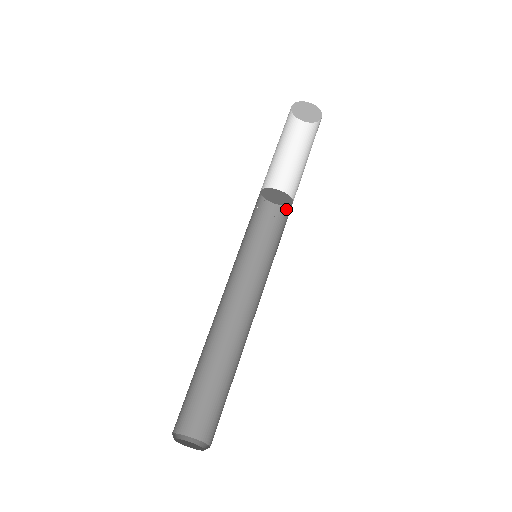
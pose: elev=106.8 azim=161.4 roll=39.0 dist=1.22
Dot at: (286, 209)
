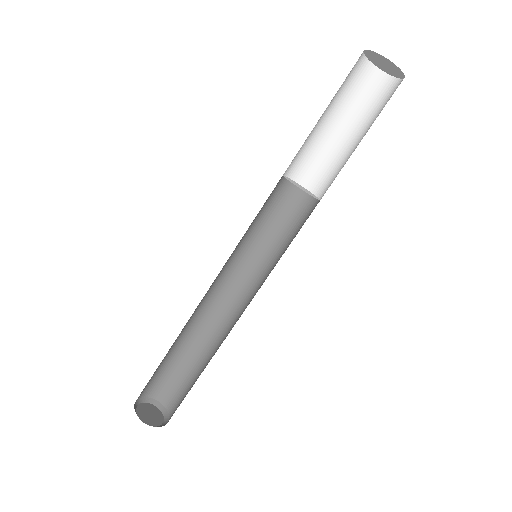
Dot at: (305, 195)
